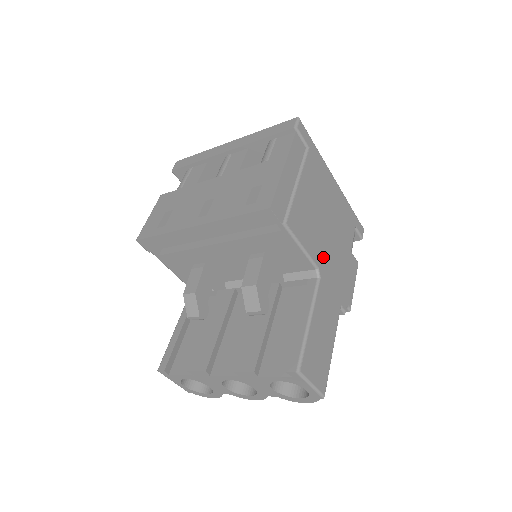
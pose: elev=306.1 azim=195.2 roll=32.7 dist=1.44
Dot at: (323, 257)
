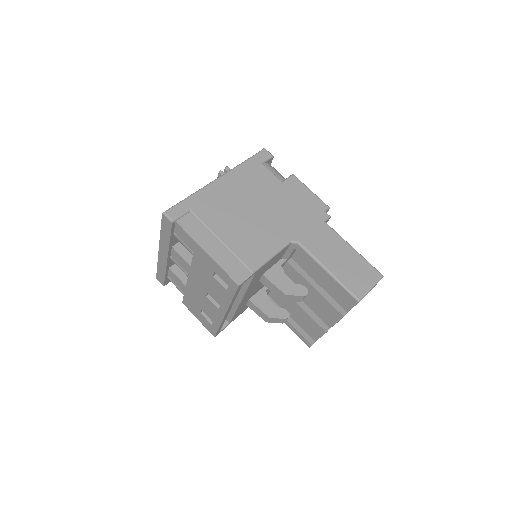
Dot at: (283, 230)
